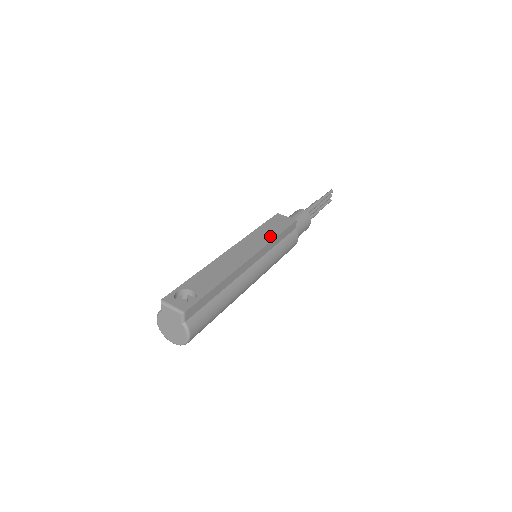
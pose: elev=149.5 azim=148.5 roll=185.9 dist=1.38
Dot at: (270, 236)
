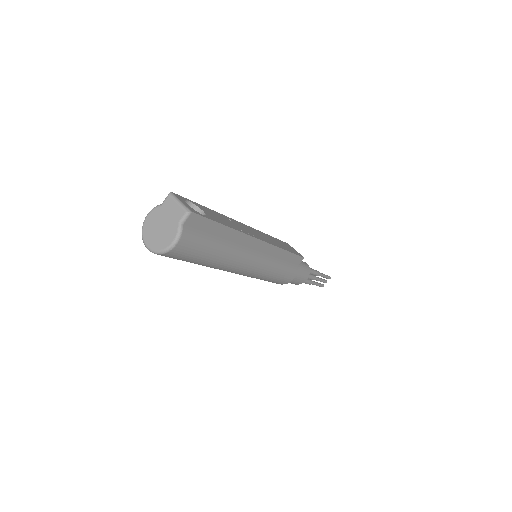
Dot at: (280, 245)
